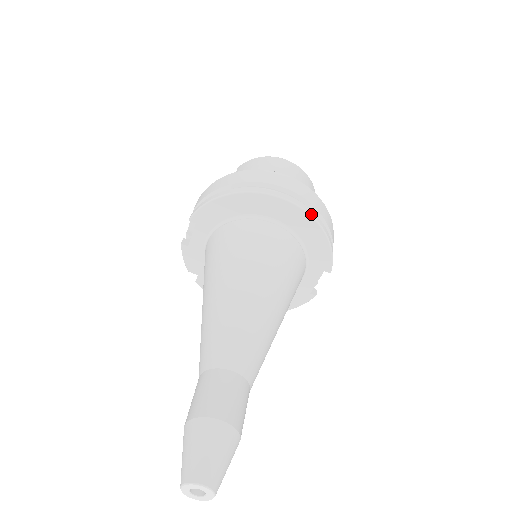
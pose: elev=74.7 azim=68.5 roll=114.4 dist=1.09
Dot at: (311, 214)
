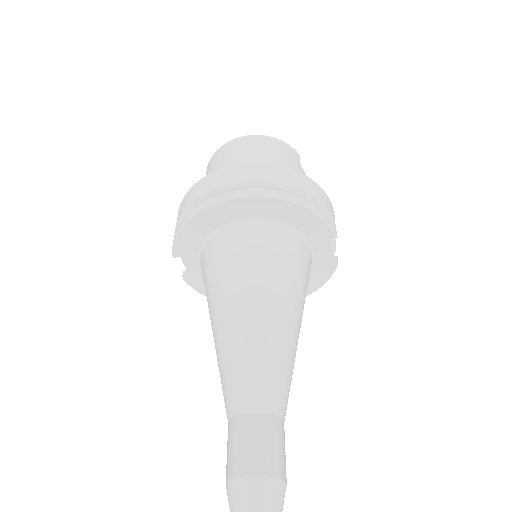
Dot at: (277, 196)
